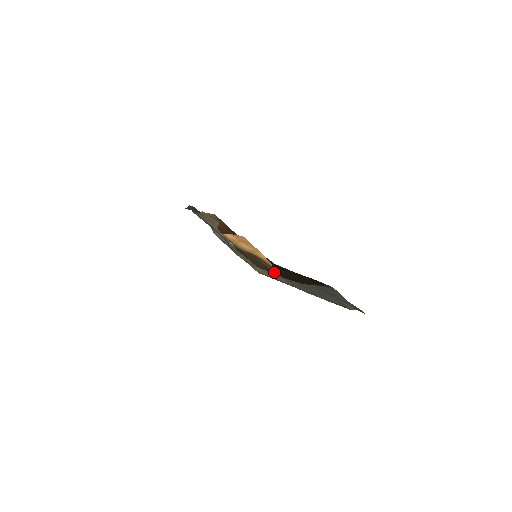
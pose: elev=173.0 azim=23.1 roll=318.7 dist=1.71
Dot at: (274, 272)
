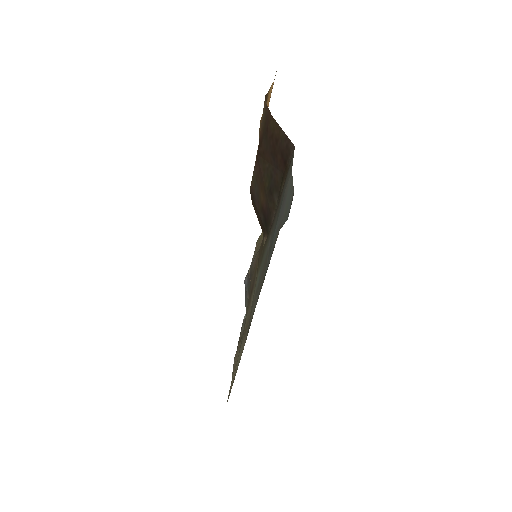
Dot at: occluded
